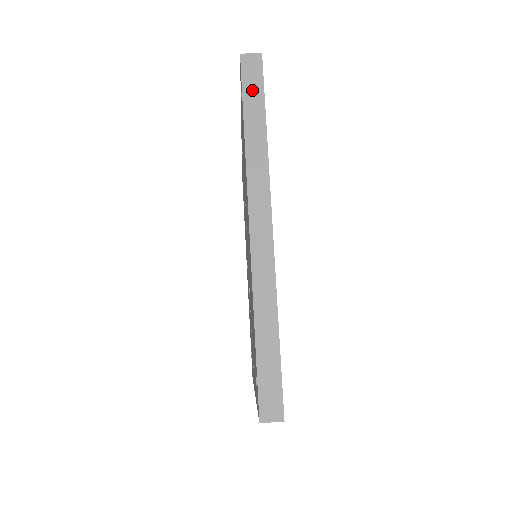
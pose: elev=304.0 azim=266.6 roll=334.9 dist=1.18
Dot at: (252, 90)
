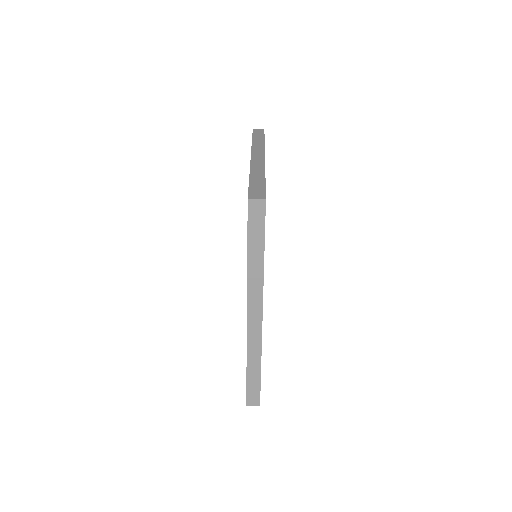
Dot at: (255, 229)
